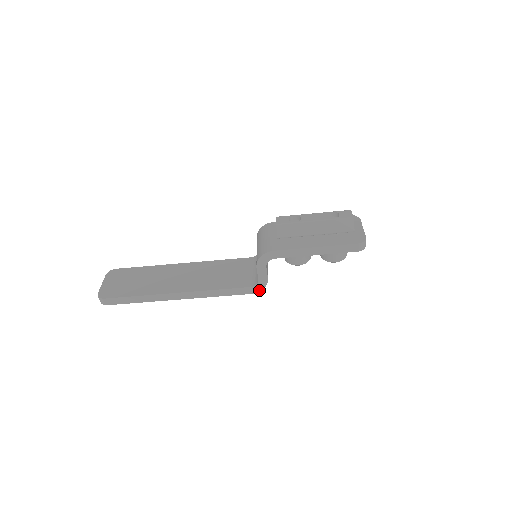
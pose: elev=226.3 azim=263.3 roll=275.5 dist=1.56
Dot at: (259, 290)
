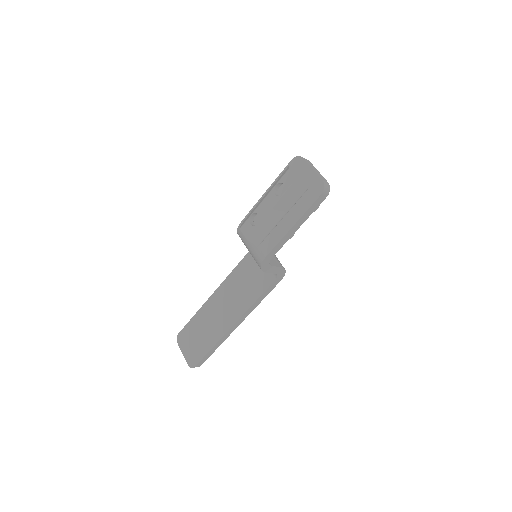
Dot at: (283, 275)
